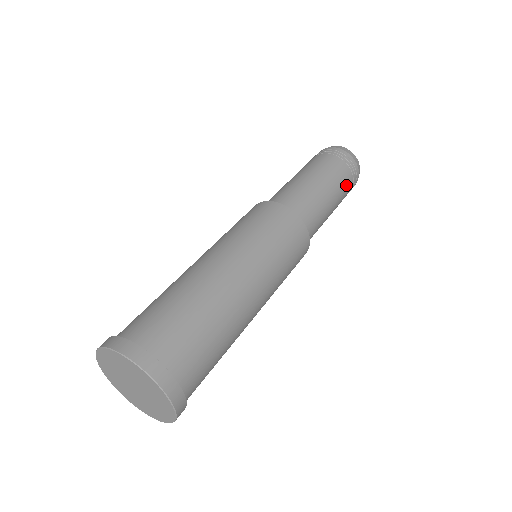
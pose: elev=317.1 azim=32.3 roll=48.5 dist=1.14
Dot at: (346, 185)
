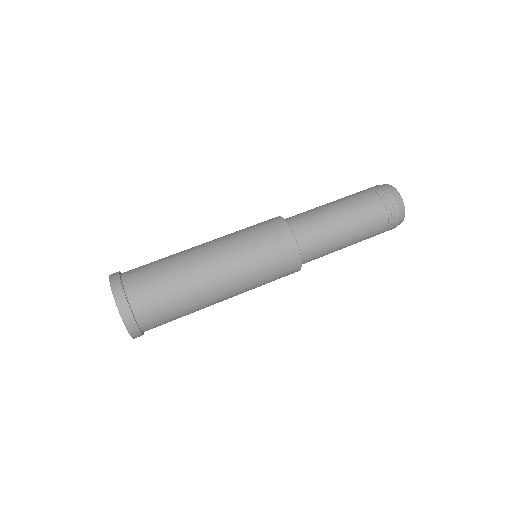
Dot at: (374, 232)
